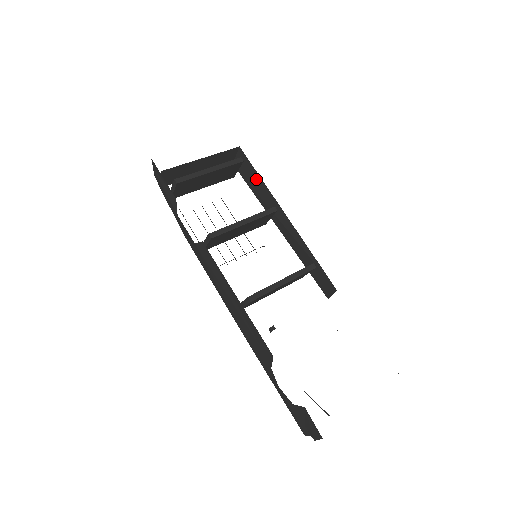
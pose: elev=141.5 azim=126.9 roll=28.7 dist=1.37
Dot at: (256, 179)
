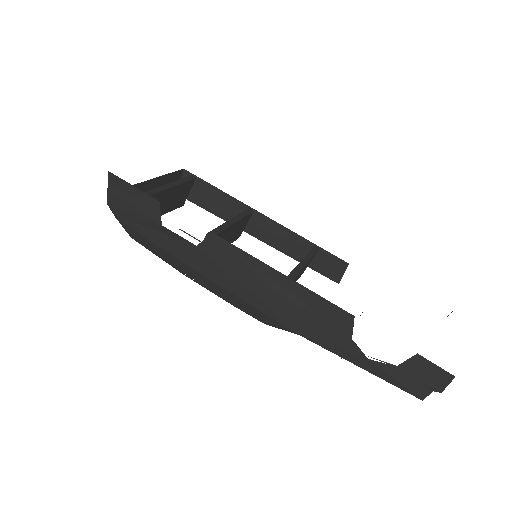
Dot at: (214, 194)
